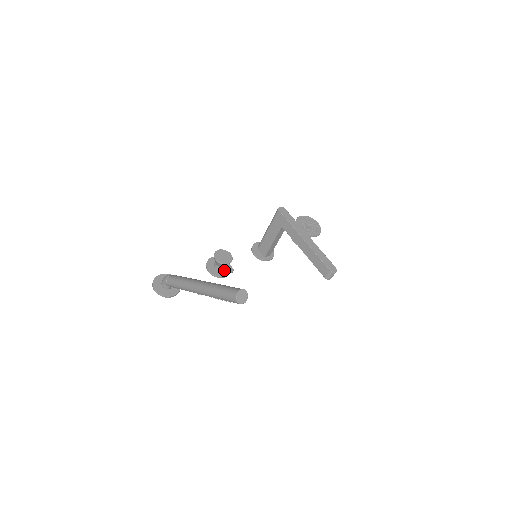
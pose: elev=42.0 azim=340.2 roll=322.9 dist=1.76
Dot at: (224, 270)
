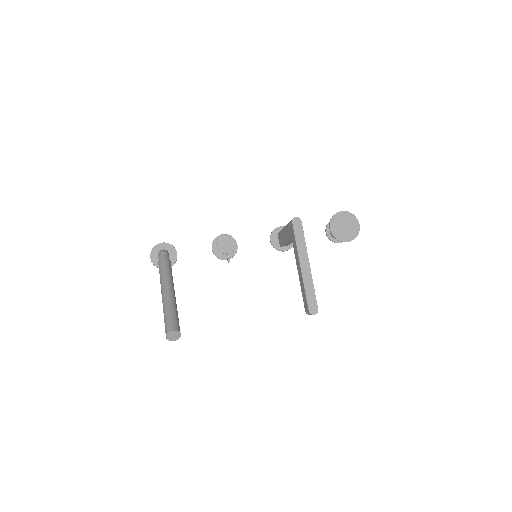
Dot at: occluded
